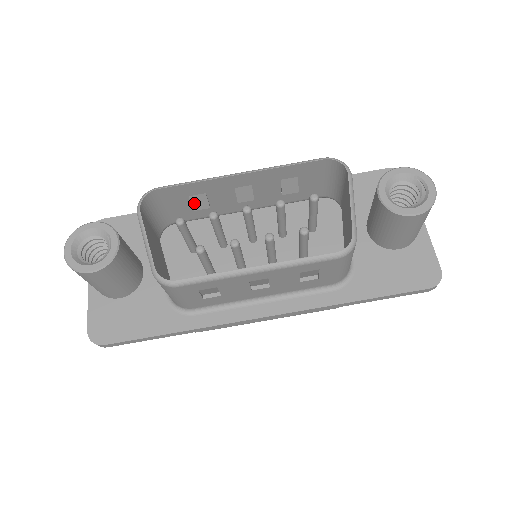
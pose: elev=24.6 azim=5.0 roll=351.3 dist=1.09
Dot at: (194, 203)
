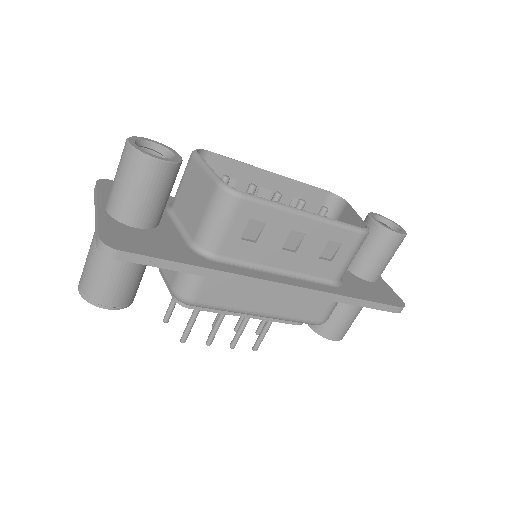
Dot at: occluded
